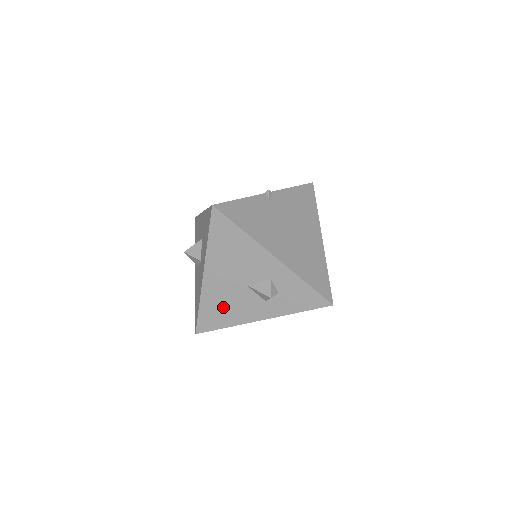
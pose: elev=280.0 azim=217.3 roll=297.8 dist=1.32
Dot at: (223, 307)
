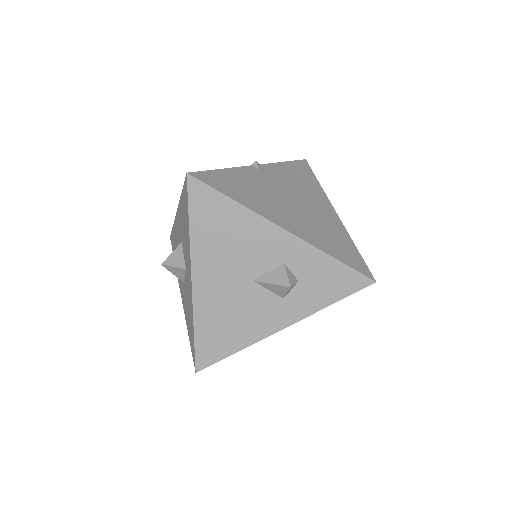
Dot at: (227, 322)
